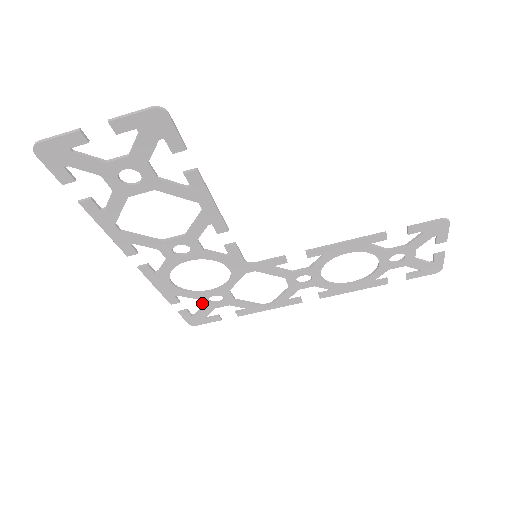
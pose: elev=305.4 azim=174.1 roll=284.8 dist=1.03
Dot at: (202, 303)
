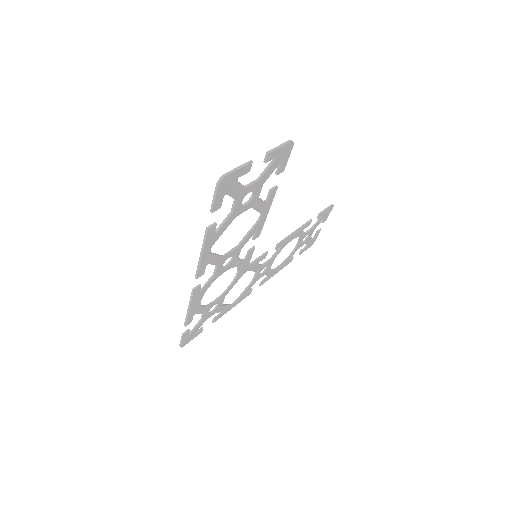
Dot at: (203, 317)
